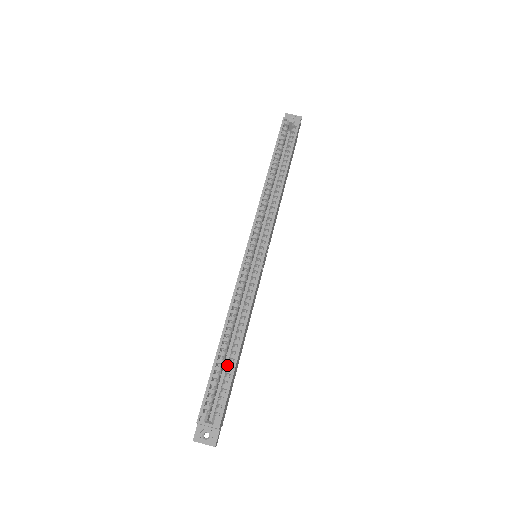
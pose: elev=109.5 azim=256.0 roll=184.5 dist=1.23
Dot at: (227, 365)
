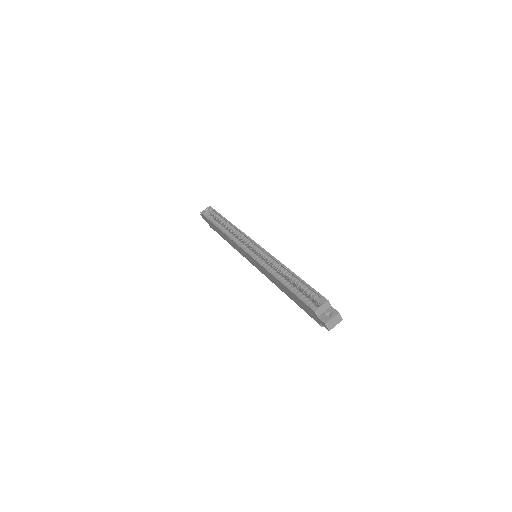
Dot at: (298, 286)
